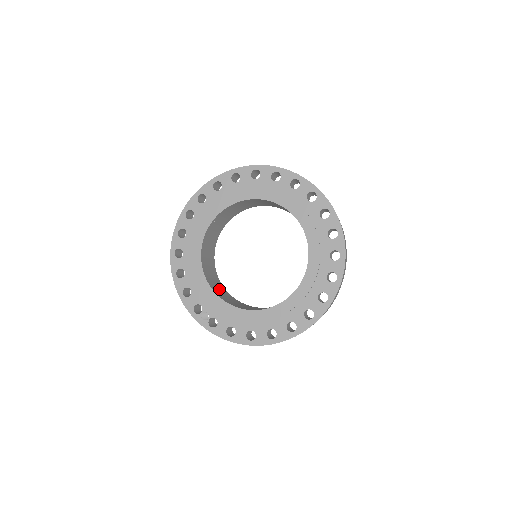
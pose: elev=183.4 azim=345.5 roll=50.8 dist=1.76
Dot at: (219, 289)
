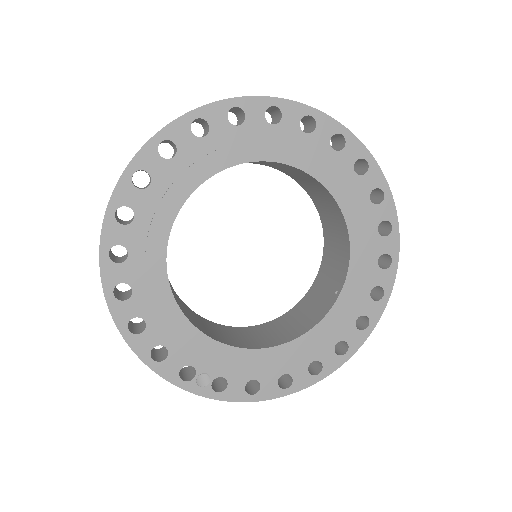
Dot at: (201, 323)
